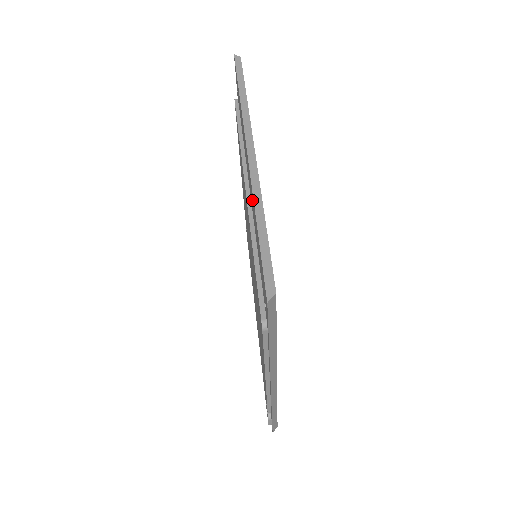
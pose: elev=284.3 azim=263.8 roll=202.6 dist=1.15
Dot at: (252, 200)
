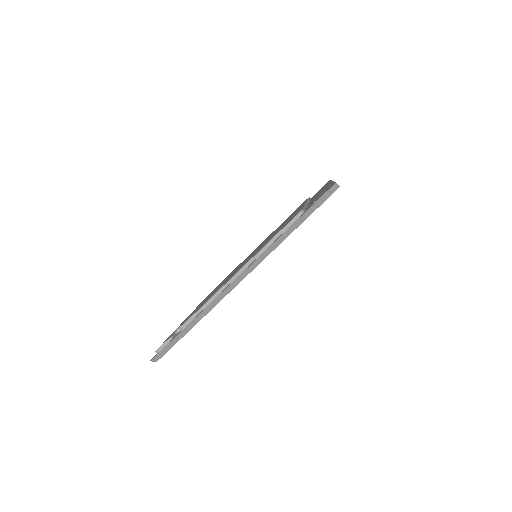
Dot at: occluded
